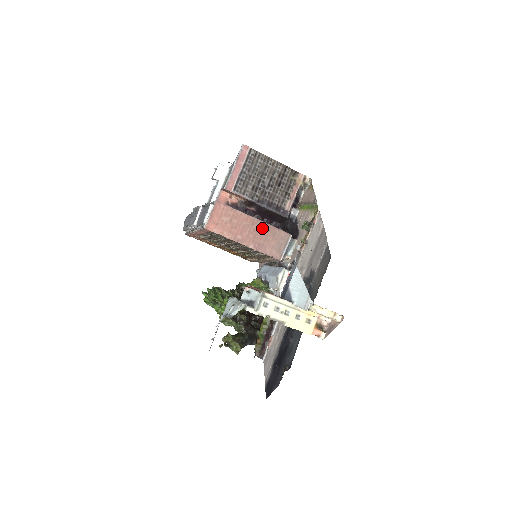
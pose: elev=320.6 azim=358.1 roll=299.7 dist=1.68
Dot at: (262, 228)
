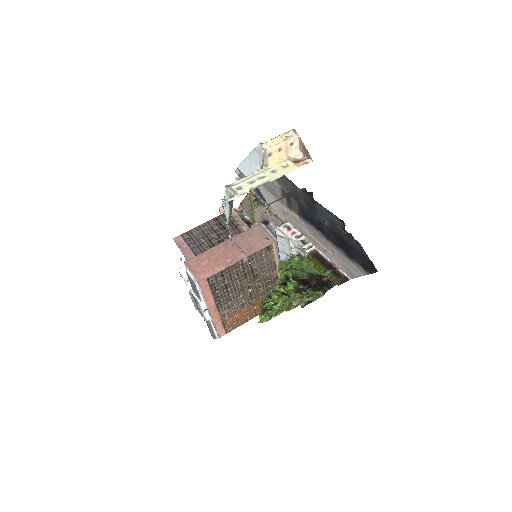
Dot at: (236, 241)
